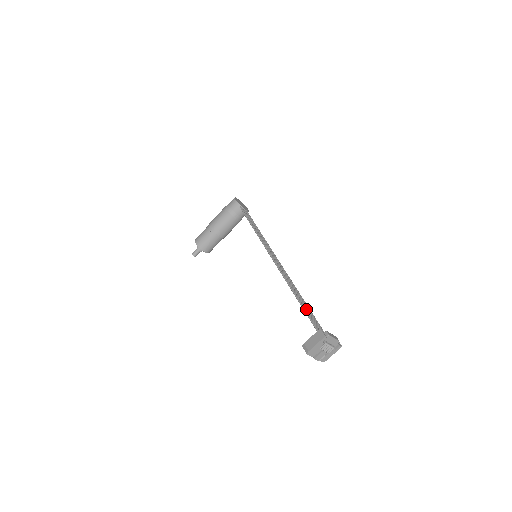
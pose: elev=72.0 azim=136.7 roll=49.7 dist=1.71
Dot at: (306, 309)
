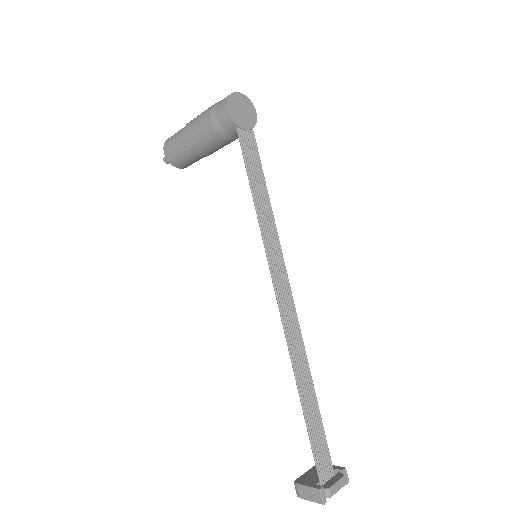
Dot at: (311, 424)
